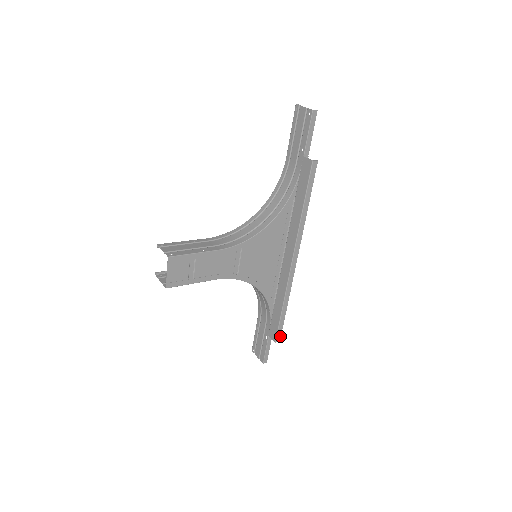
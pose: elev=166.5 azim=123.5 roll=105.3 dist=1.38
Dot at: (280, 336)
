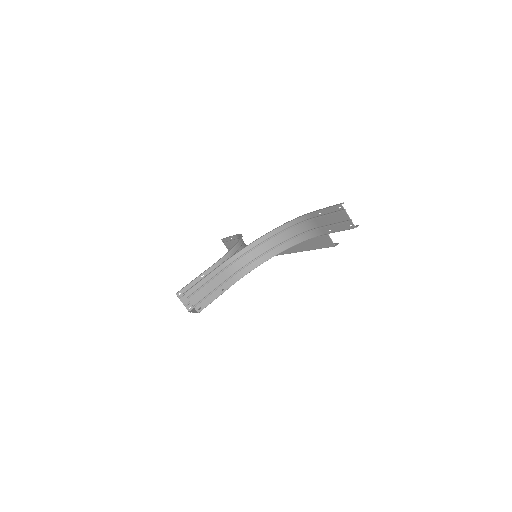
Dot at: occluded
